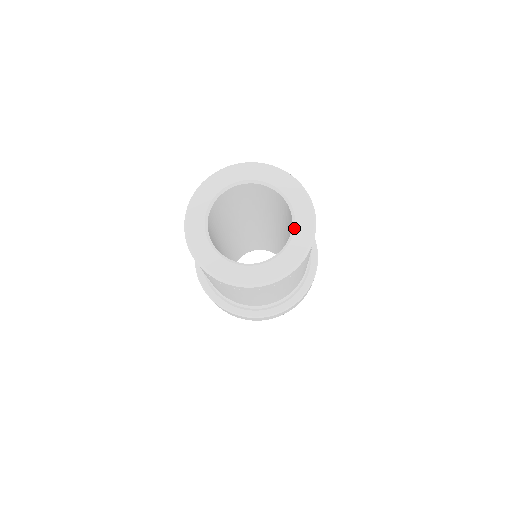
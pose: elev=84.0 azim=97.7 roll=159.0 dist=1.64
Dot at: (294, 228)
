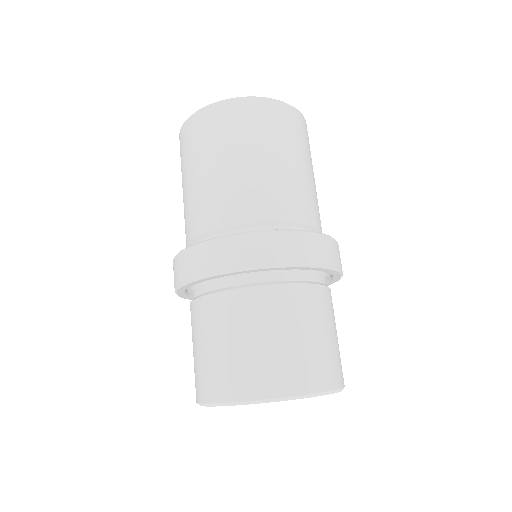
Dot at: occluded
